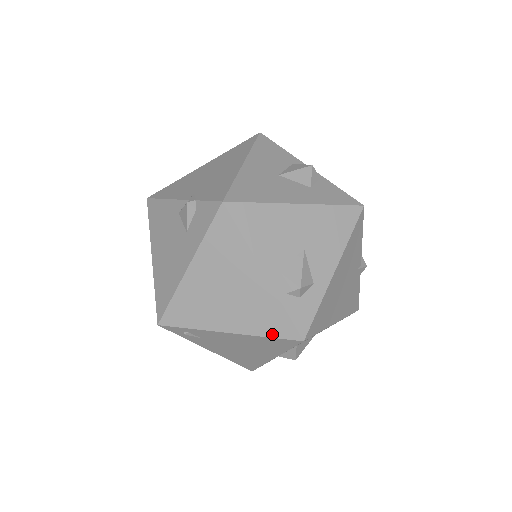
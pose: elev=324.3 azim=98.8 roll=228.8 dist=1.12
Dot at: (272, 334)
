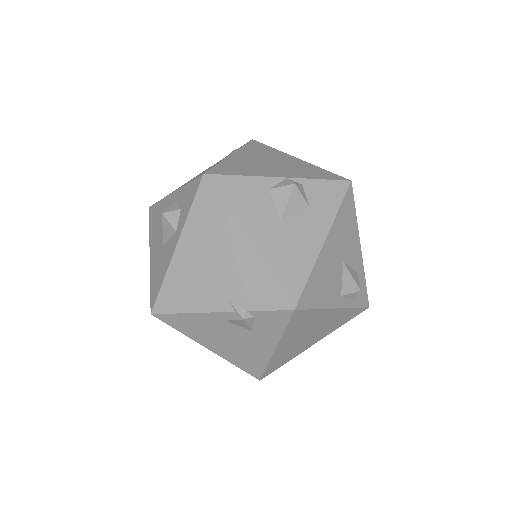
Dot at: (347, 321)
